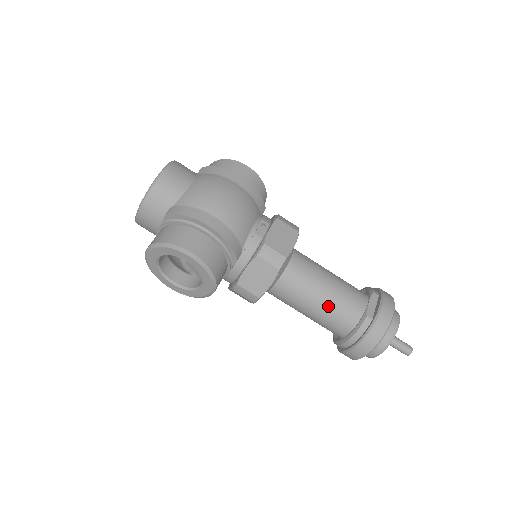
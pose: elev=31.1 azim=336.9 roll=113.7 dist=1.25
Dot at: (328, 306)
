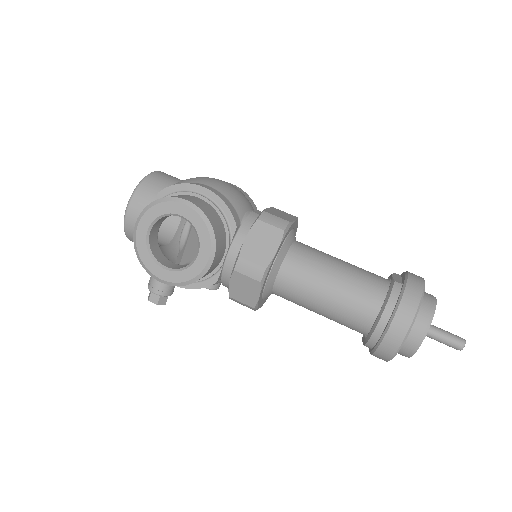
Dot at: (347, 280)
